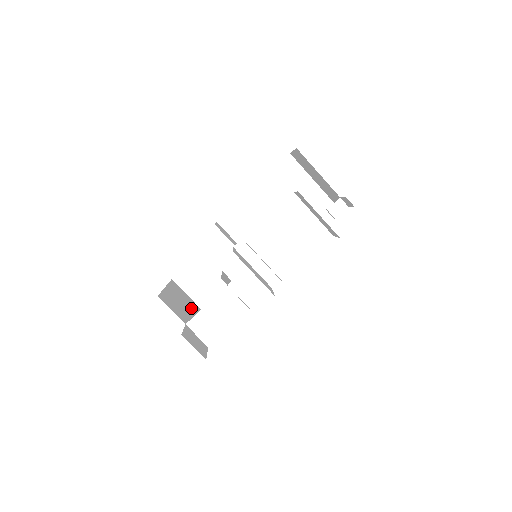
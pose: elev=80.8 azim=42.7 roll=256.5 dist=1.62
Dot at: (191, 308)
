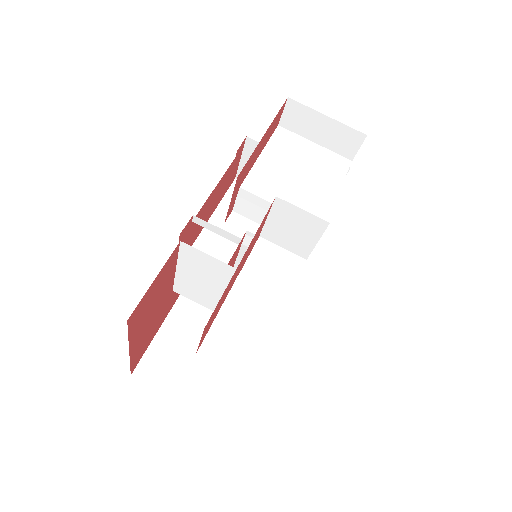
Dot at: occluded
